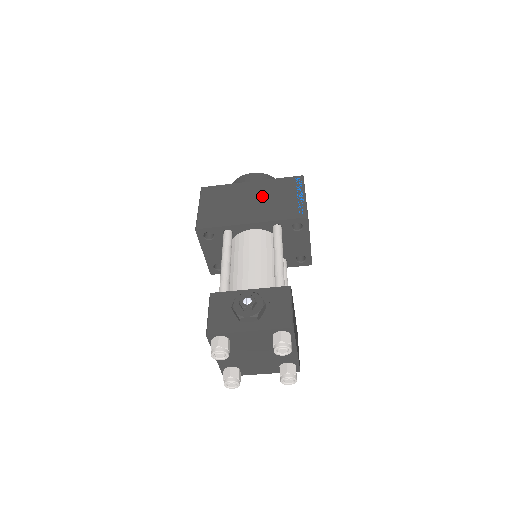
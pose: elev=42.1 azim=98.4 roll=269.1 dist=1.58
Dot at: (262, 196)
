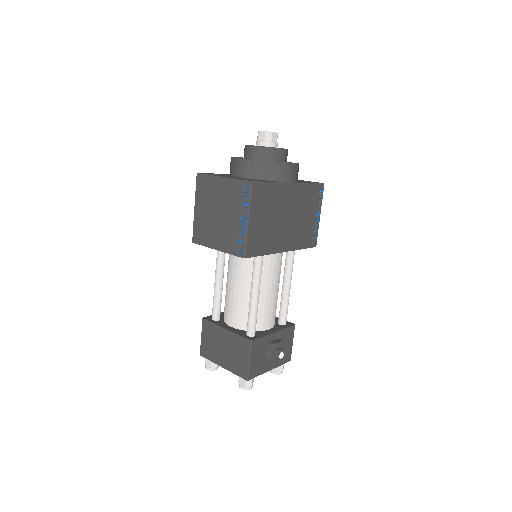
Dot at: (296, 211)
